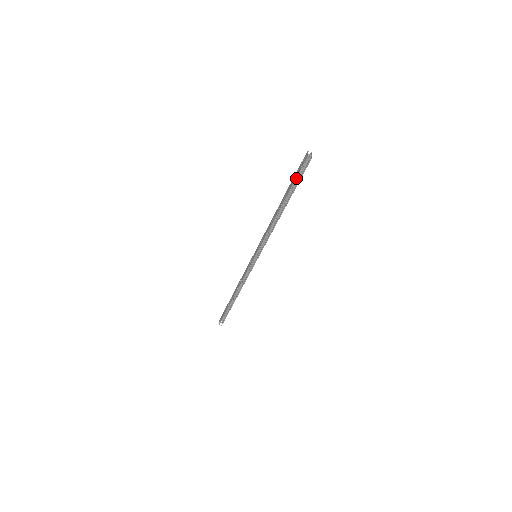
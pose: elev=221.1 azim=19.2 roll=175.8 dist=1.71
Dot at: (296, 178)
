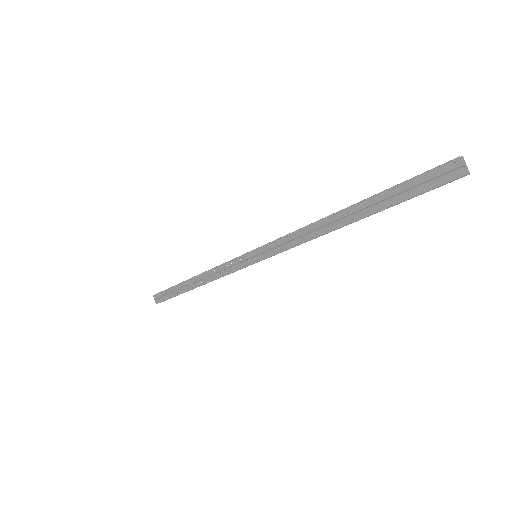
Dot at: occluded
